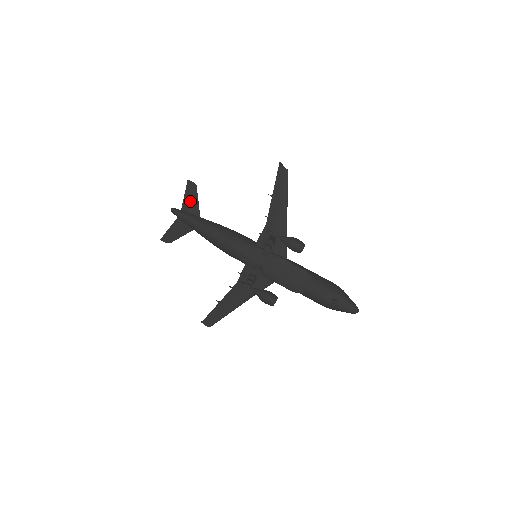
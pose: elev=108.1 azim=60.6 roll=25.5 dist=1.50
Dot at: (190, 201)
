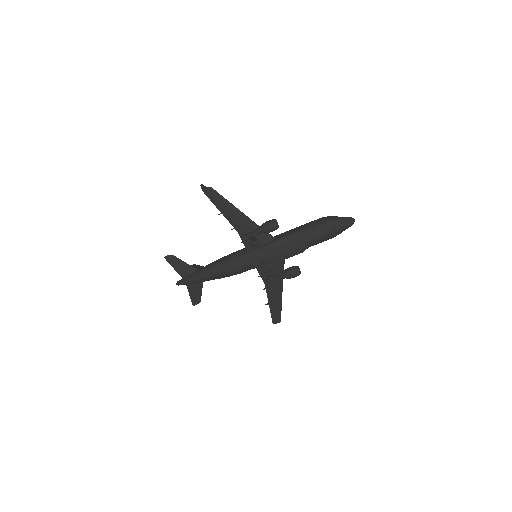
Dot at: (181, 268)
